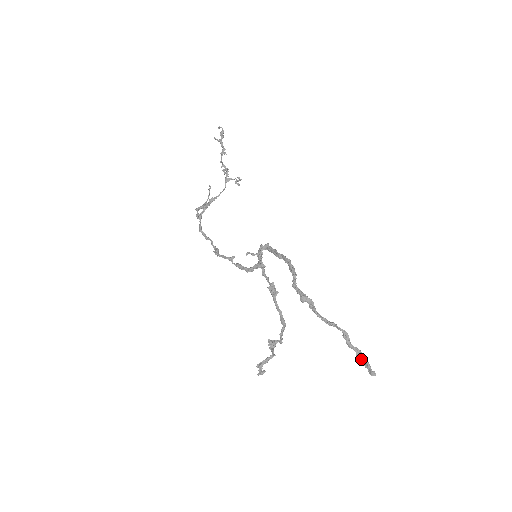
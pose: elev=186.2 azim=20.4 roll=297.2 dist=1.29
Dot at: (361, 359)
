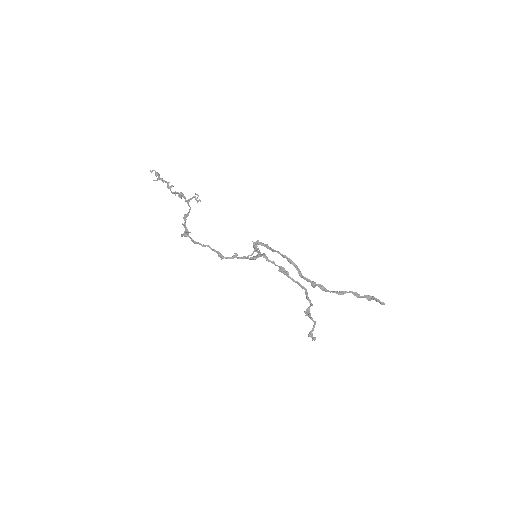
Dot at: occluded
